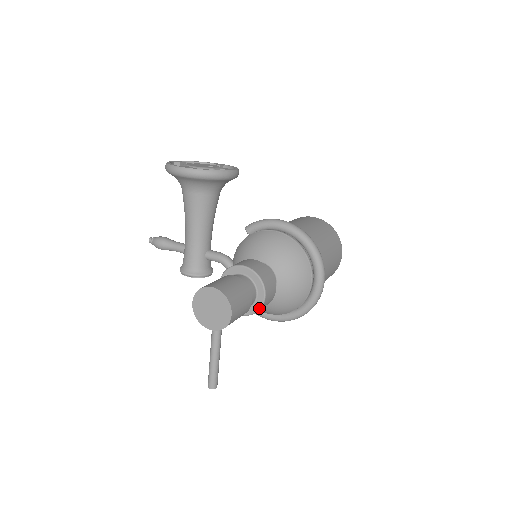
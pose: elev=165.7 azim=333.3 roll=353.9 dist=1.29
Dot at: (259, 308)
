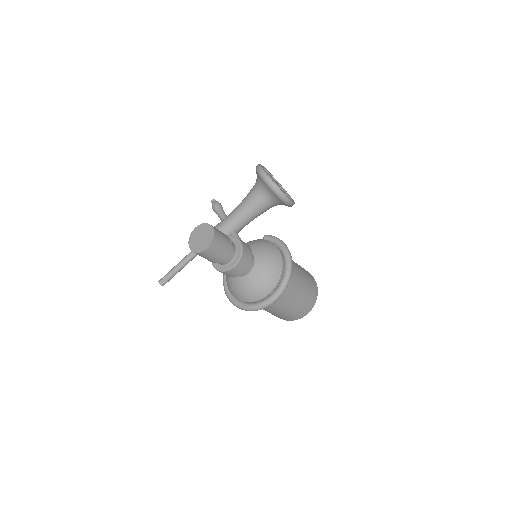
Dot at: (226, 270)
